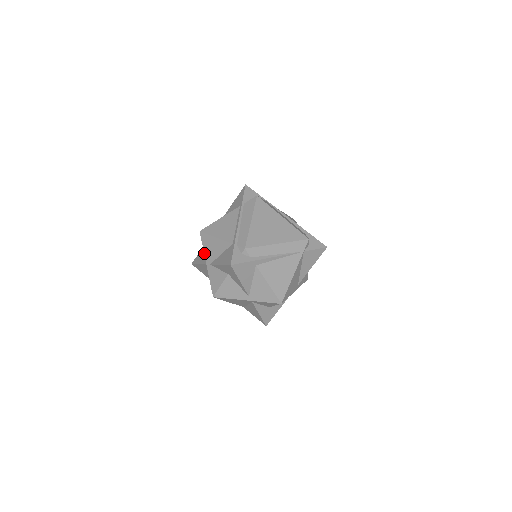
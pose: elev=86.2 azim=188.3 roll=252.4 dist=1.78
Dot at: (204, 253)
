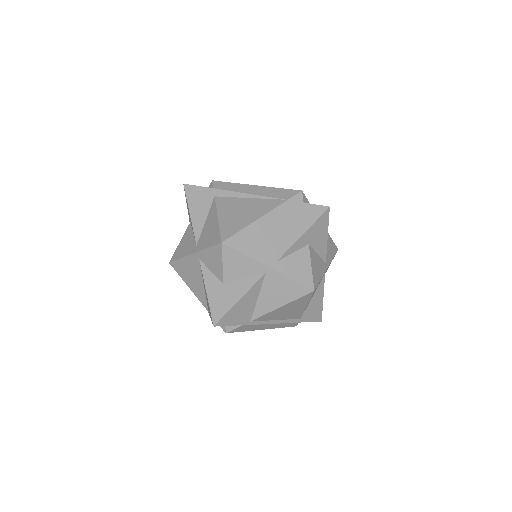
Dot at: occluded
